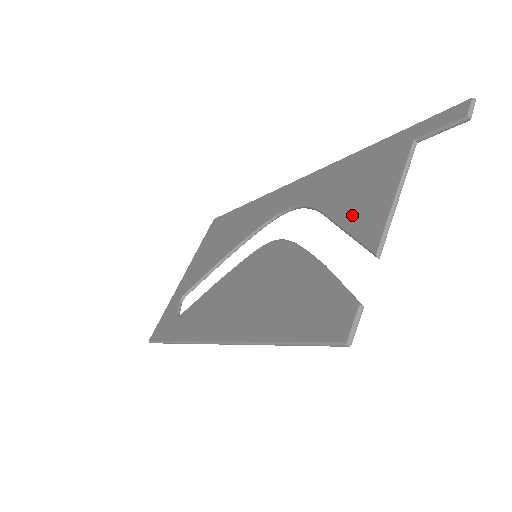
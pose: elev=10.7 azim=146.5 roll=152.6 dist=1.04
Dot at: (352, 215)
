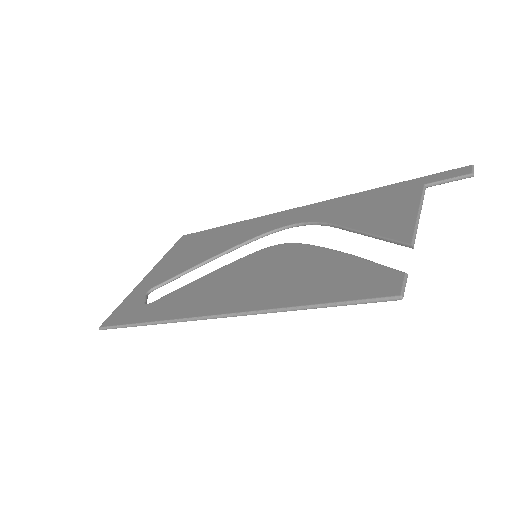
Dot at: (374, 225)
